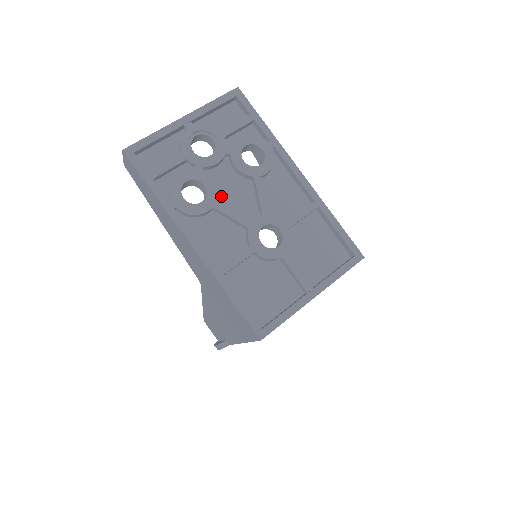
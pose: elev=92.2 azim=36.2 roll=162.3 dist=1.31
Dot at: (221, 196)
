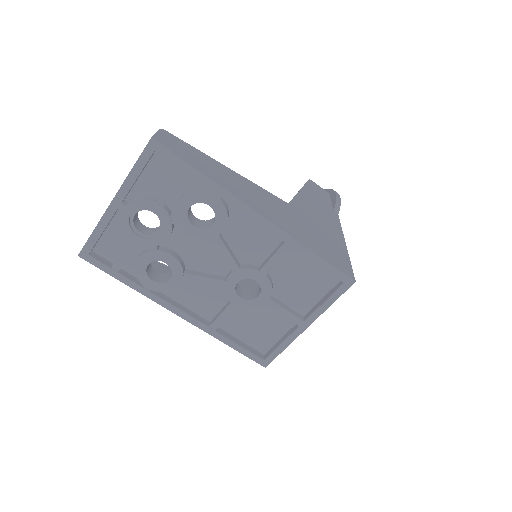
Dot at: (187, 261)
